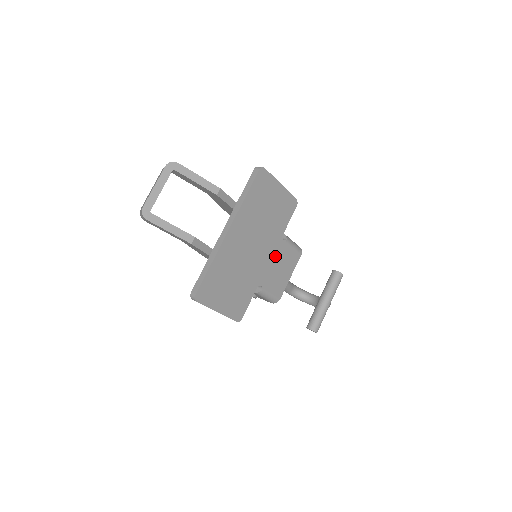
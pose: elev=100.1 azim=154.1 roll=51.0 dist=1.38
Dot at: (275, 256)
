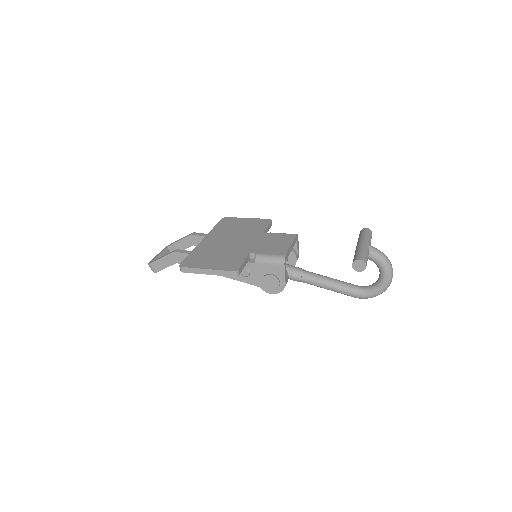
Dot at: (262, 240)
